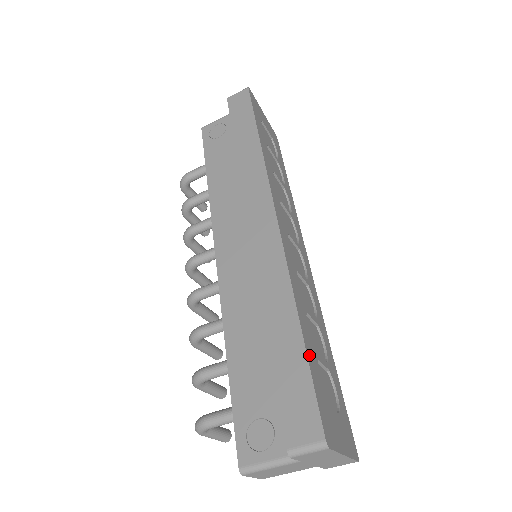
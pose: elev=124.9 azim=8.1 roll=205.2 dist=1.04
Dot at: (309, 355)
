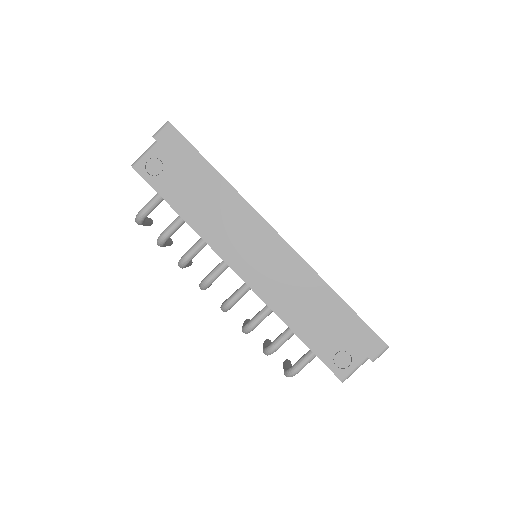
Dot at: (352, 309)
